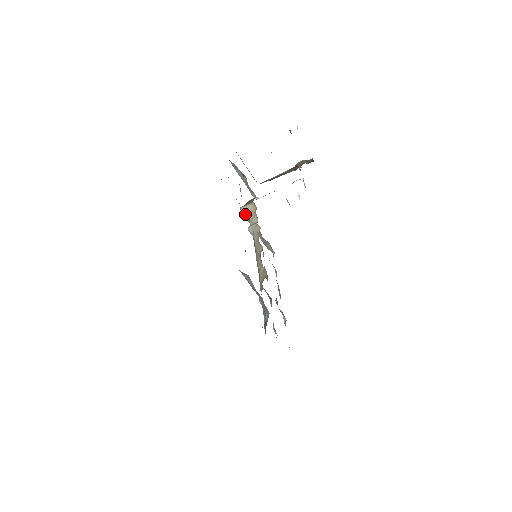
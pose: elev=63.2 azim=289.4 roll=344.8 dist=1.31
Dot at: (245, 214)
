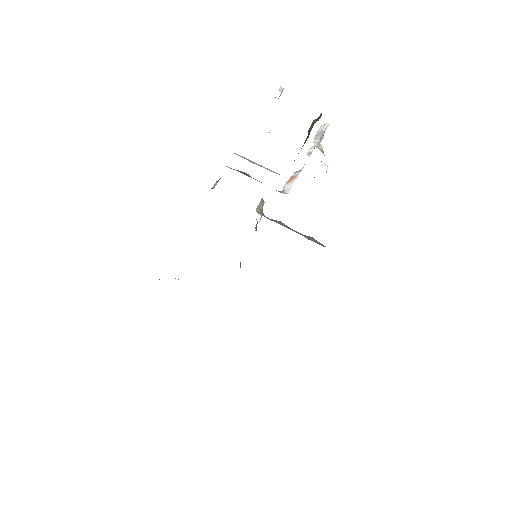
Dot at: (263, 215)
